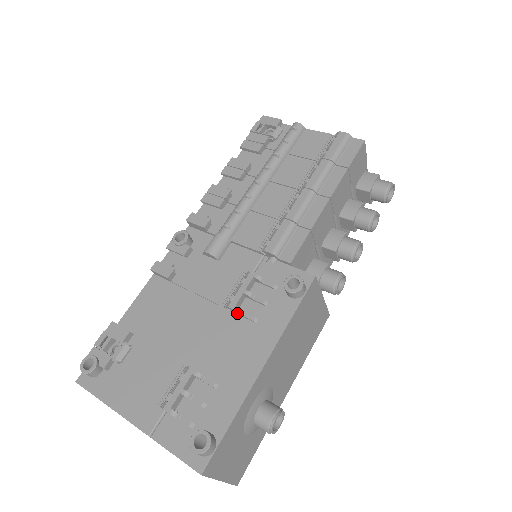
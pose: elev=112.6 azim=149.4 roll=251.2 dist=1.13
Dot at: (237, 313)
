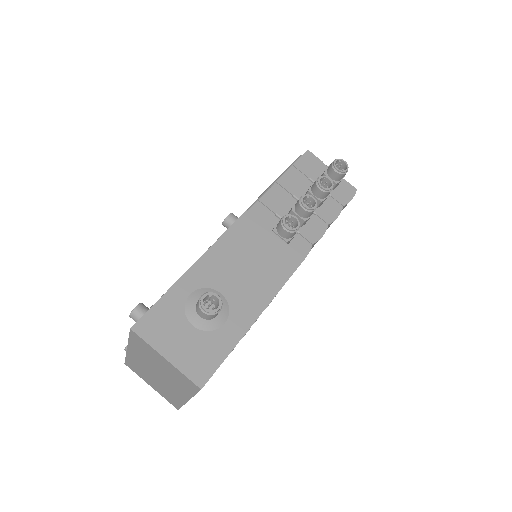
Dot at: occluded
